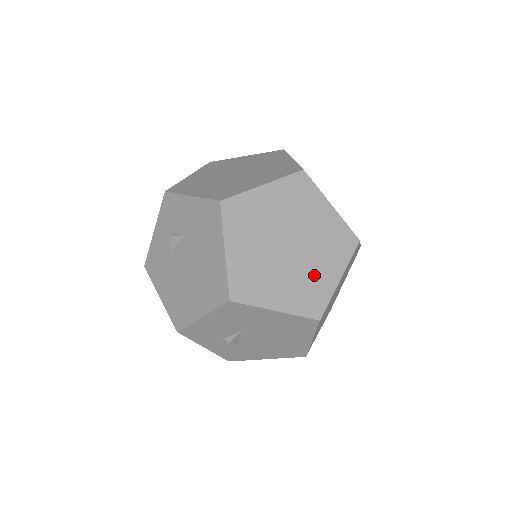
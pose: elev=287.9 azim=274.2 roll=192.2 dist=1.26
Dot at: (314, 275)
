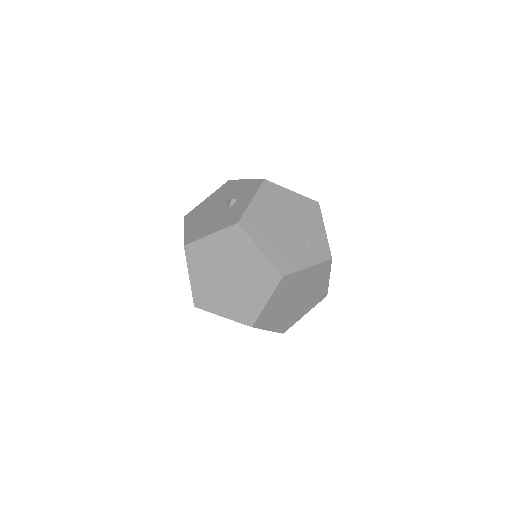
Dot at: (315, 291)
